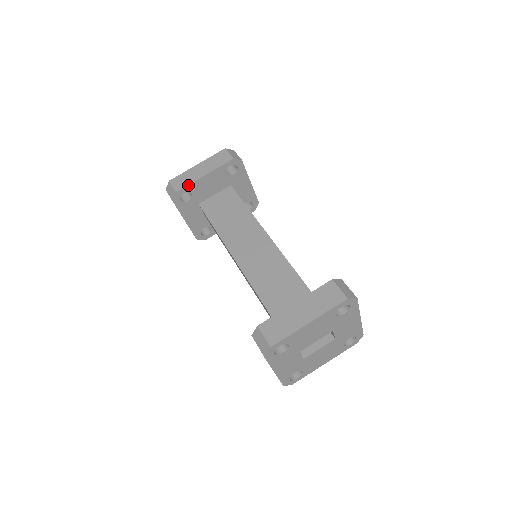
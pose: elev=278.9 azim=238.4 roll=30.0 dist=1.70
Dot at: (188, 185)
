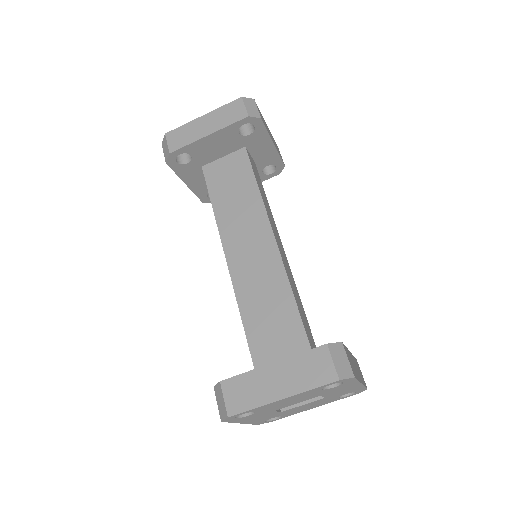
Dot at: (185, 146)
